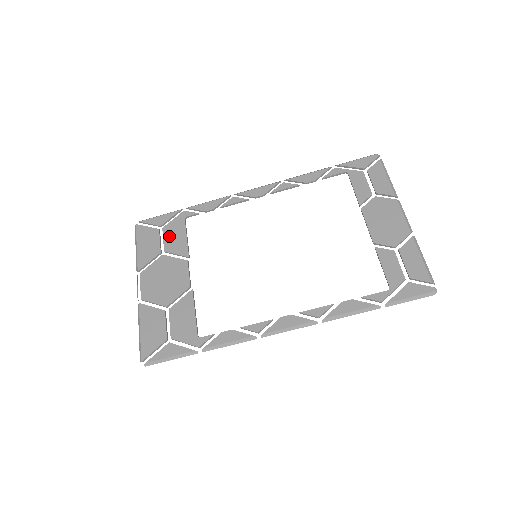
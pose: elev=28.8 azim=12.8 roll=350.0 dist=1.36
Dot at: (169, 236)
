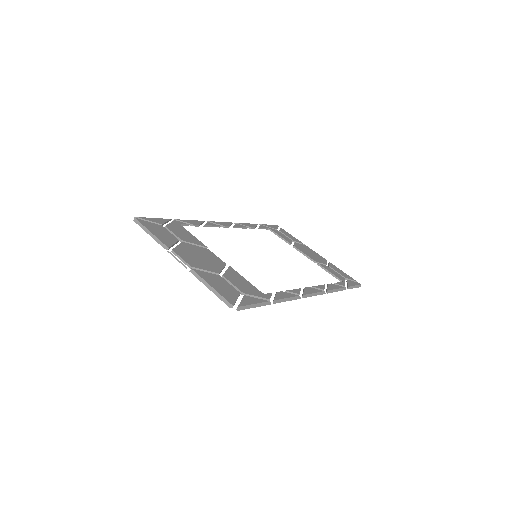
Dot at: (177, 232)
